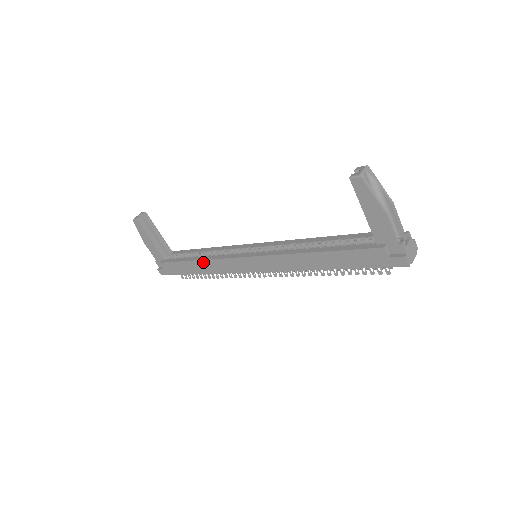
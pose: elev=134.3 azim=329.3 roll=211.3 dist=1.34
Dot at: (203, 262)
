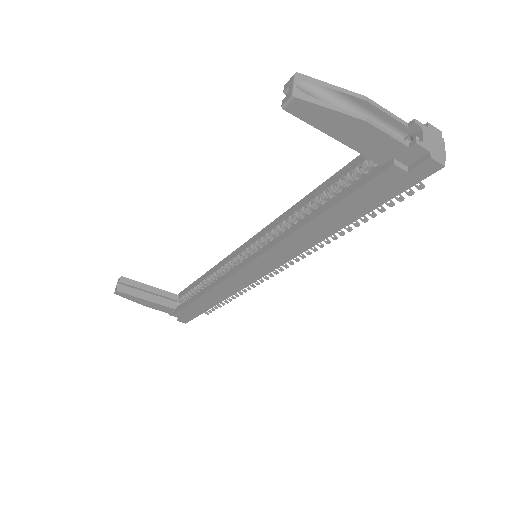
Dot at: (209, 293)
